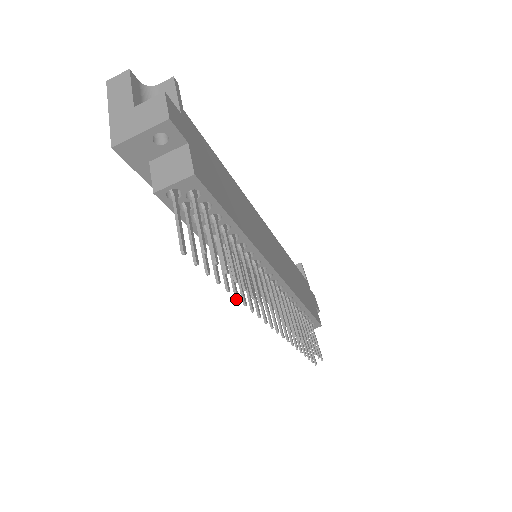
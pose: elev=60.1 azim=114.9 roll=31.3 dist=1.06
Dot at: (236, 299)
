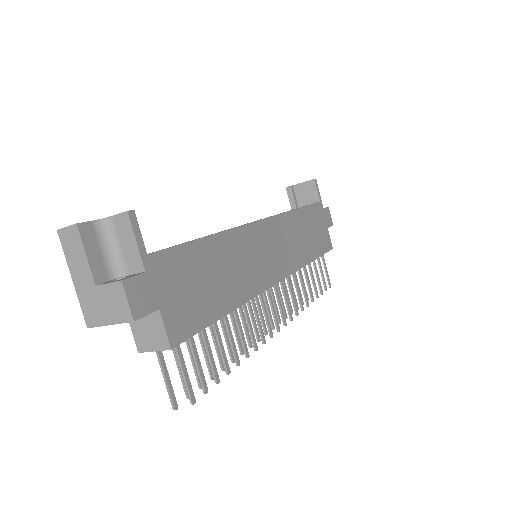
Dot at: (233, 362)
